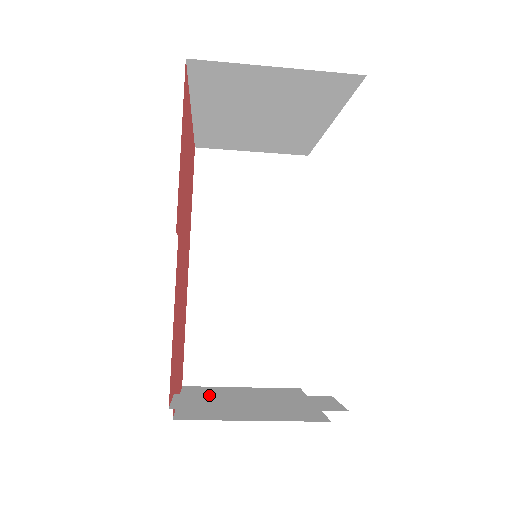
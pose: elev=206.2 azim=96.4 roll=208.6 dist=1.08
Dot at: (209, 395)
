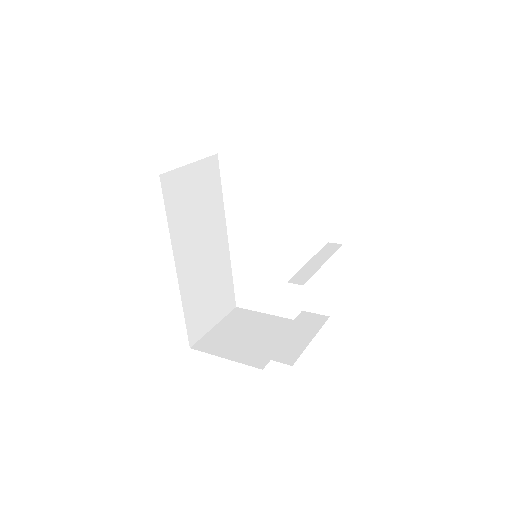
Dot at: (274, 347)
